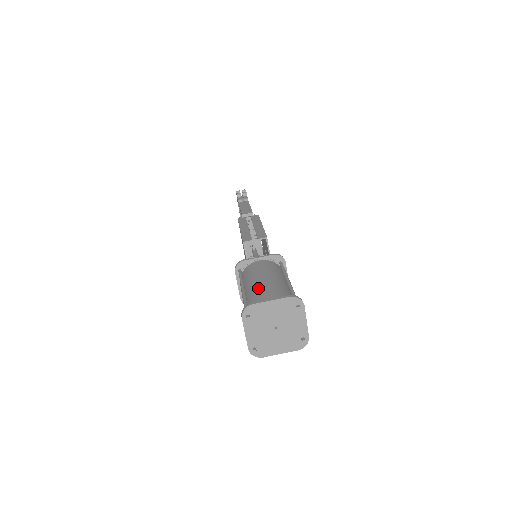
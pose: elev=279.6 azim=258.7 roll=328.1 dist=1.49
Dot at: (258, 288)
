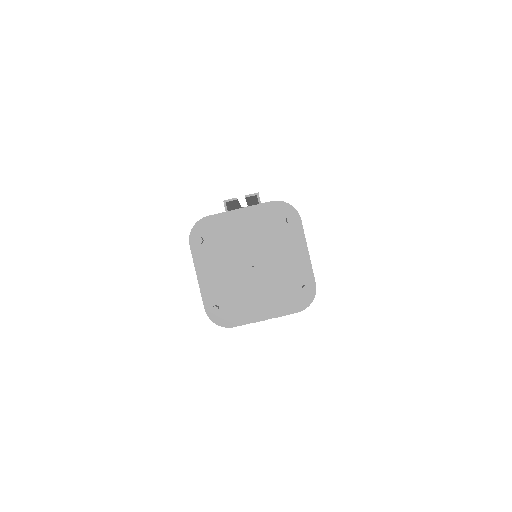
Dot at: occluded
